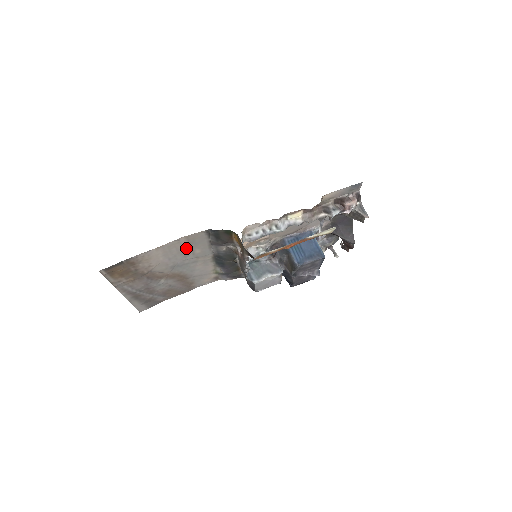
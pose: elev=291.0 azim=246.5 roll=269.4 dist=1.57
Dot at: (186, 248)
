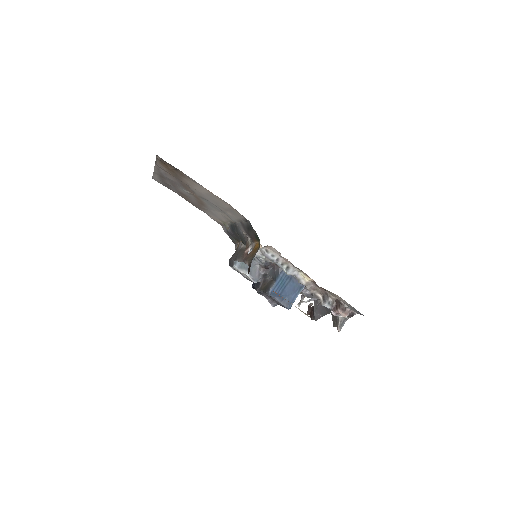
Dot at: (224, 206)
